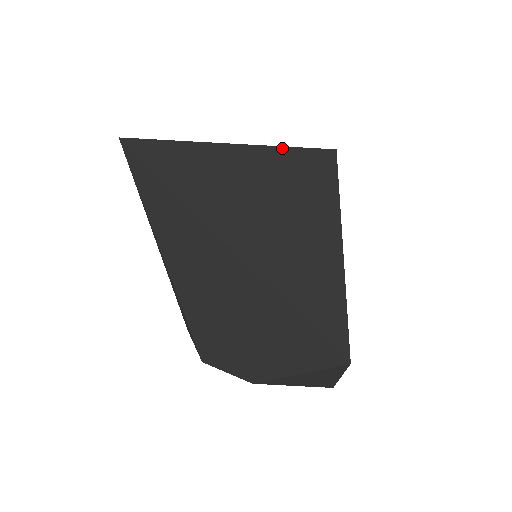
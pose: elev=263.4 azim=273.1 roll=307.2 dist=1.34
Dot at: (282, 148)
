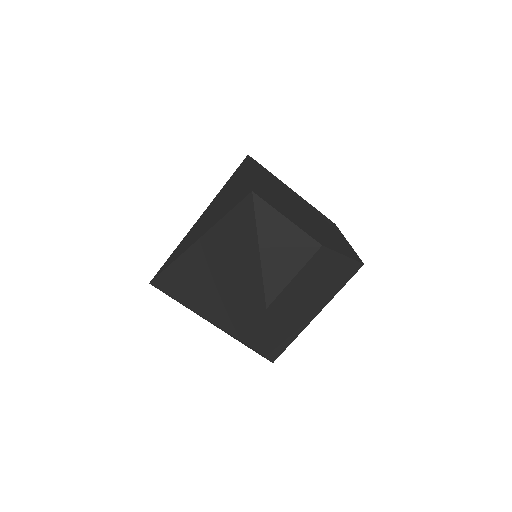
Dot at: (221, 189)
